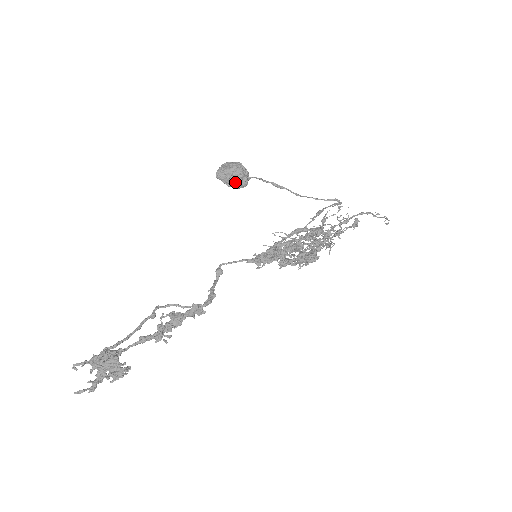
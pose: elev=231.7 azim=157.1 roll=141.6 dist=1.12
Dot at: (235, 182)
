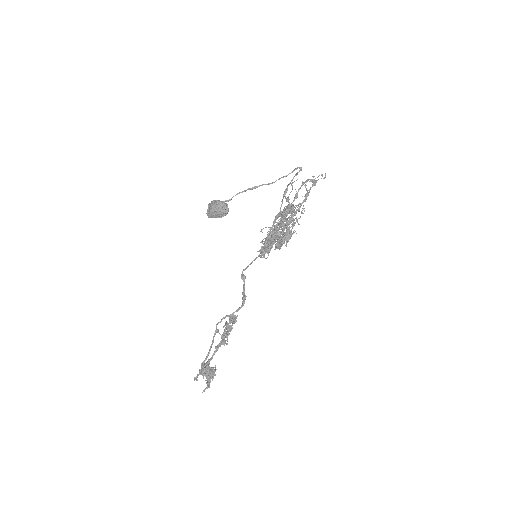
Dot at: (220, 214)
